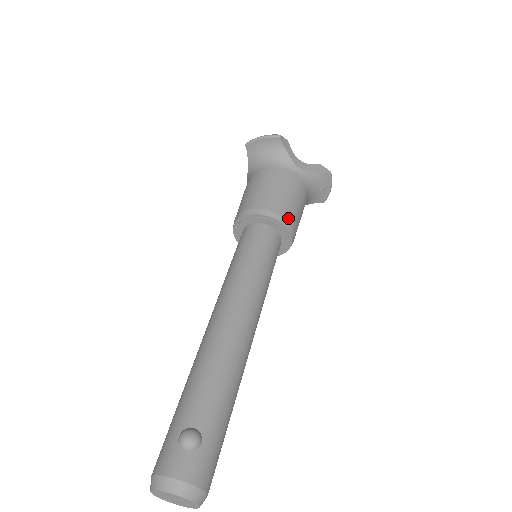
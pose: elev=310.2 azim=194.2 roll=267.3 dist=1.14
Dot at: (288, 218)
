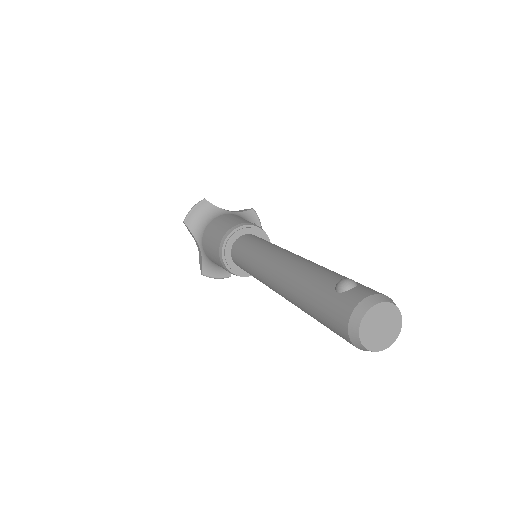
Dot at: occluded
